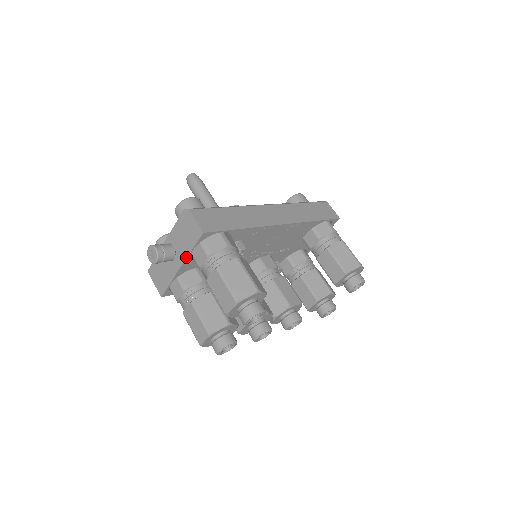
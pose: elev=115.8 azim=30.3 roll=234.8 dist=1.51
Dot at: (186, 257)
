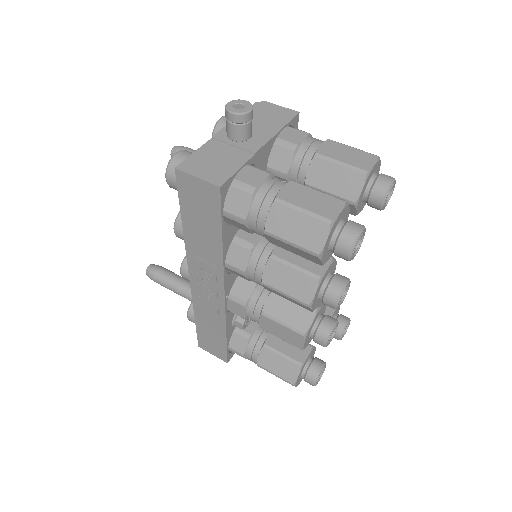
Dot at: (273, 134)
